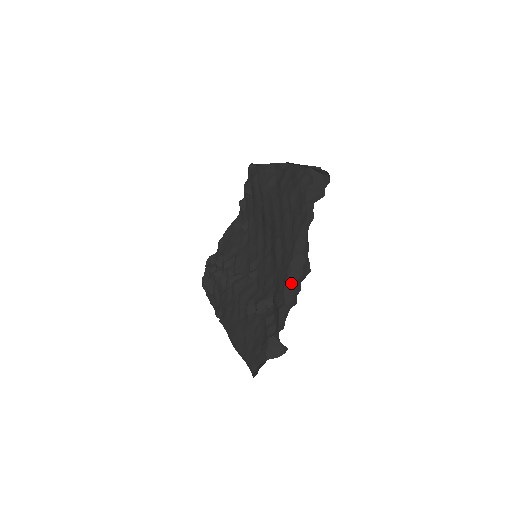
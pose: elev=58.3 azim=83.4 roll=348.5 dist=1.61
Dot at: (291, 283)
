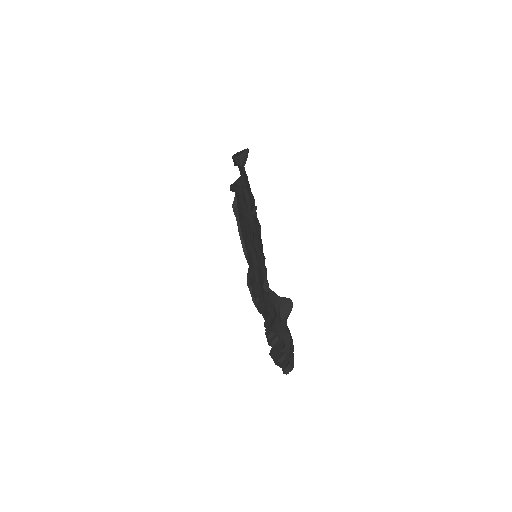
Dot at: occluded
